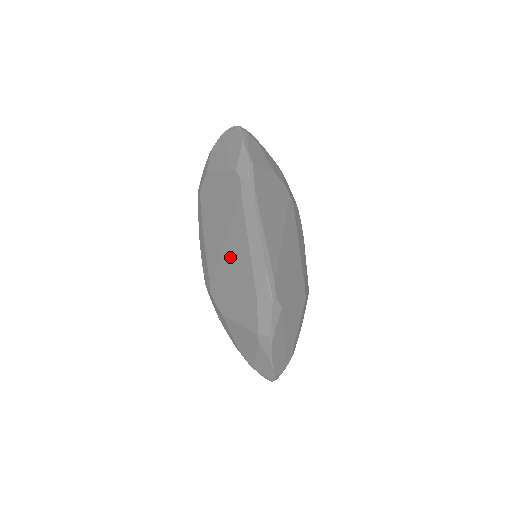
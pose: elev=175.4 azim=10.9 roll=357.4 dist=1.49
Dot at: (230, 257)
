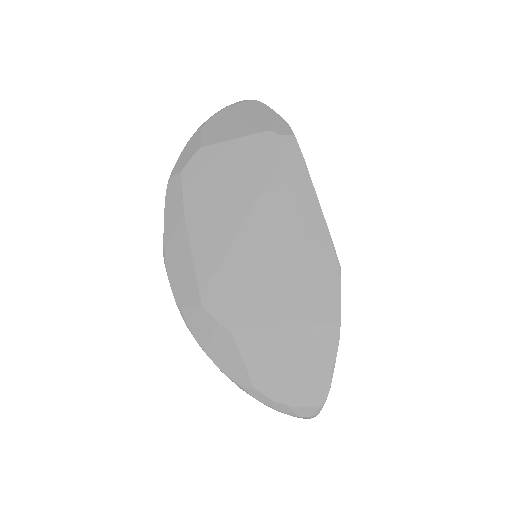
Dot at: (257, 236)
